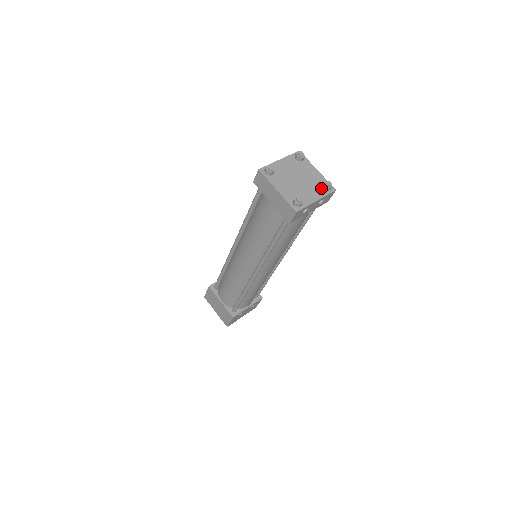
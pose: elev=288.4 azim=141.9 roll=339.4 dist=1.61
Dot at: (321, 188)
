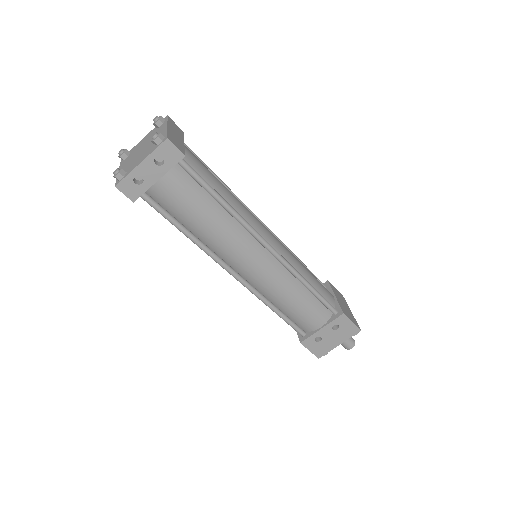
Dot at: (155, 145)
